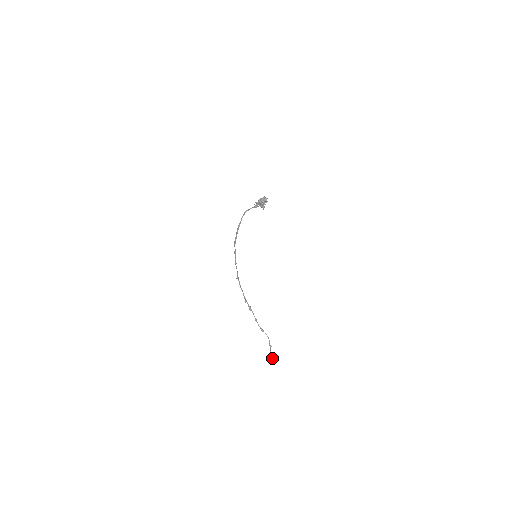
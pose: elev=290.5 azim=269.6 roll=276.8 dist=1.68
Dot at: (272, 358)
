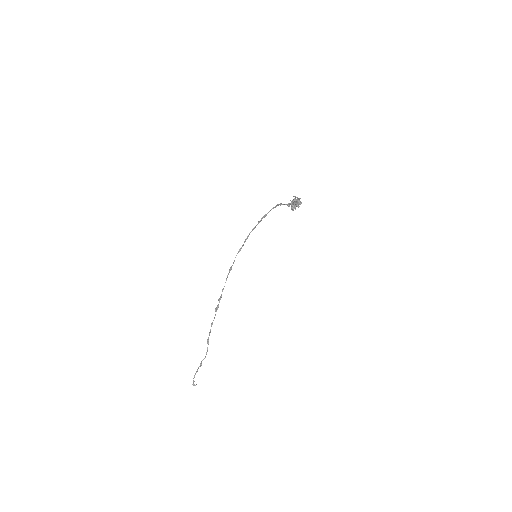
Dot at: occluded
